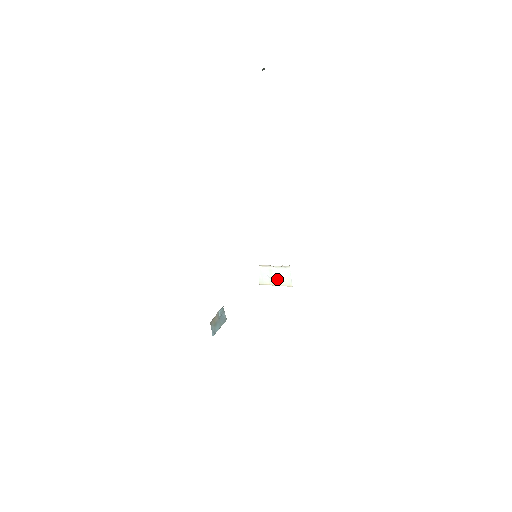
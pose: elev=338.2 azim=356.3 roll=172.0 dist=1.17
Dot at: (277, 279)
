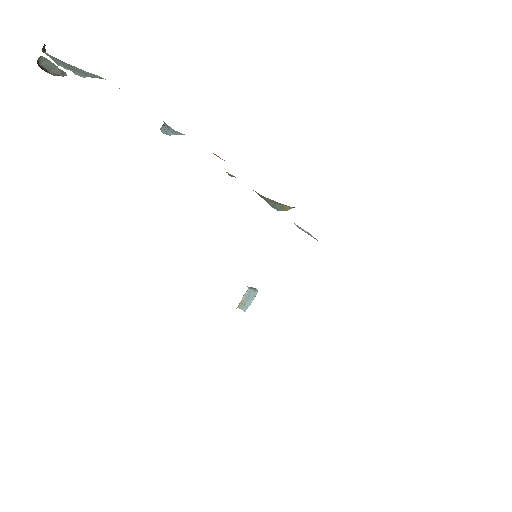
Dot at: occluded
